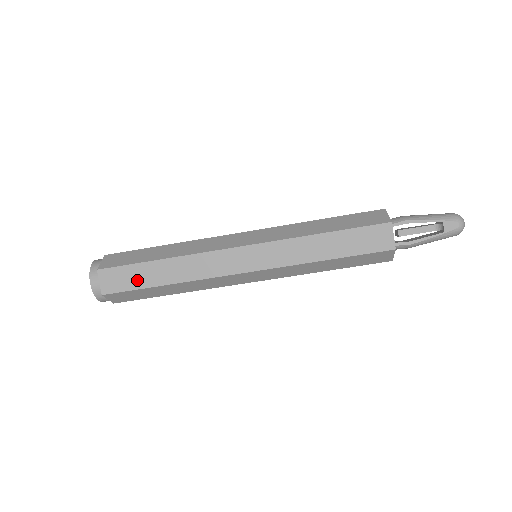
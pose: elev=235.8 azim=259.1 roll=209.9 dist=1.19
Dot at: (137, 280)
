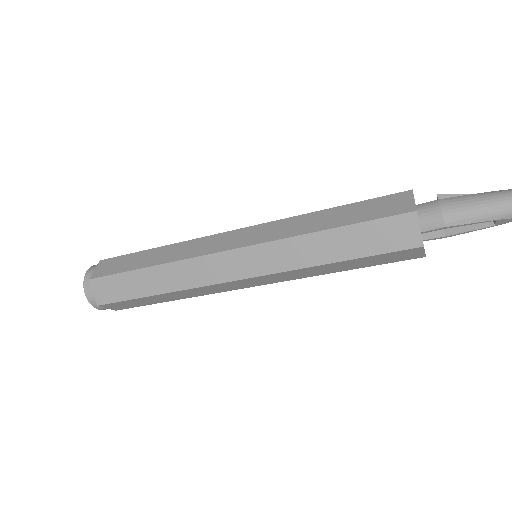
Dot at: (143, 303)
